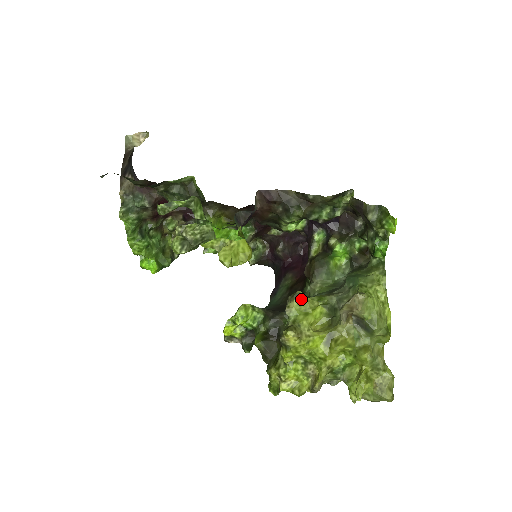
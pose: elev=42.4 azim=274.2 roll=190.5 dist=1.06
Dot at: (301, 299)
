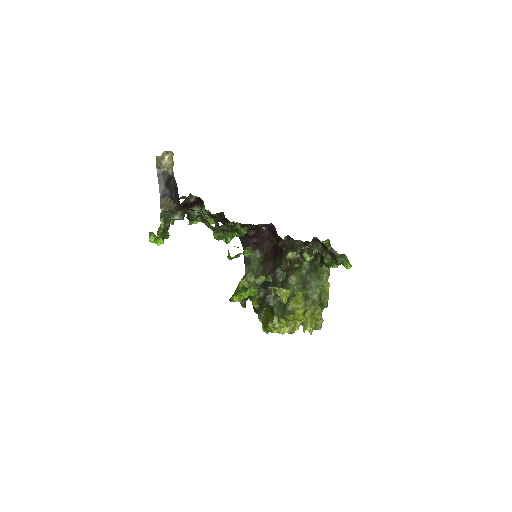
Dot at: (296, 296)
